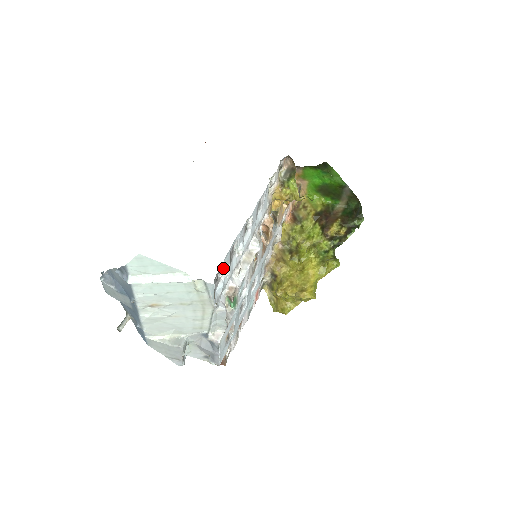
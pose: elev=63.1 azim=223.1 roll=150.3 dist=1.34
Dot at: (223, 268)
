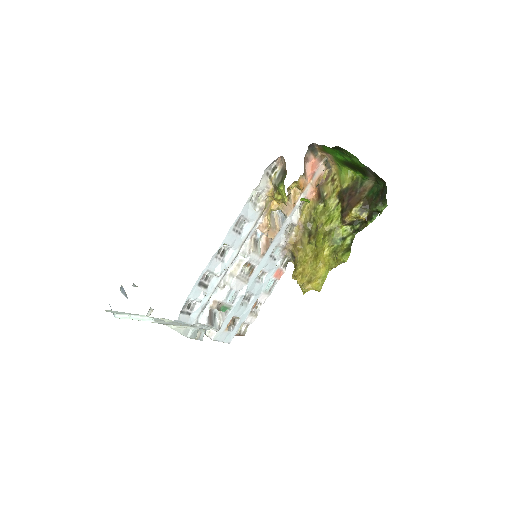
Dot at: (192, 299)
